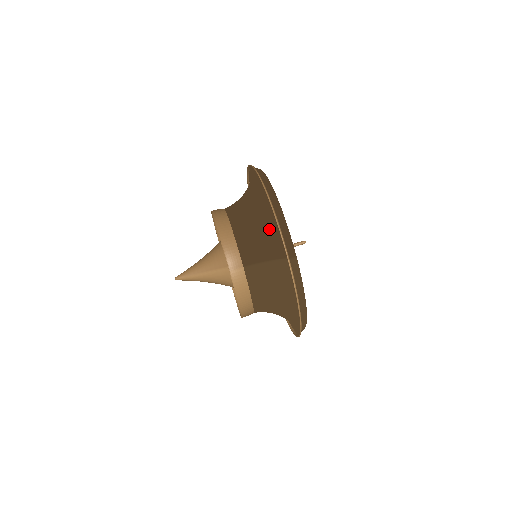
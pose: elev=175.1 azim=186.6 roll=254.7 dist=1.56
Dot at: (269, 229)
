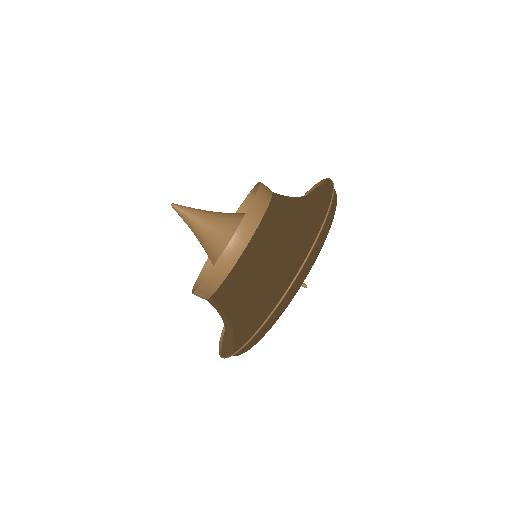
Dot at: (248, 319)
